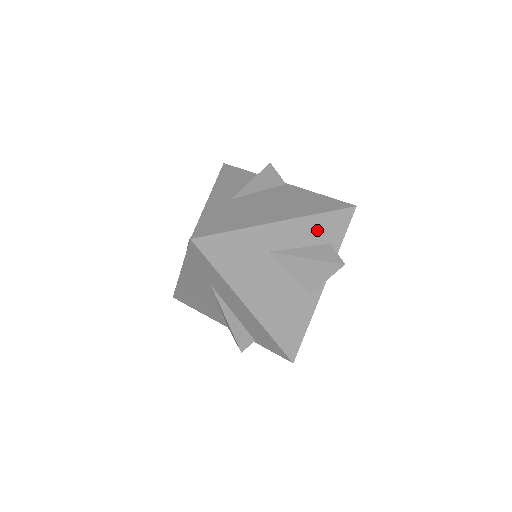
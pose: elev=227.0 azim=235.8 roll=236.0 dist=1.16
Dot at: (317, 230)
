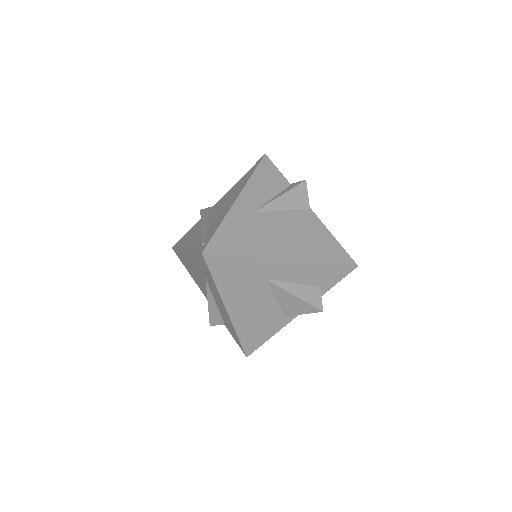
Dot at: (314, 274)
